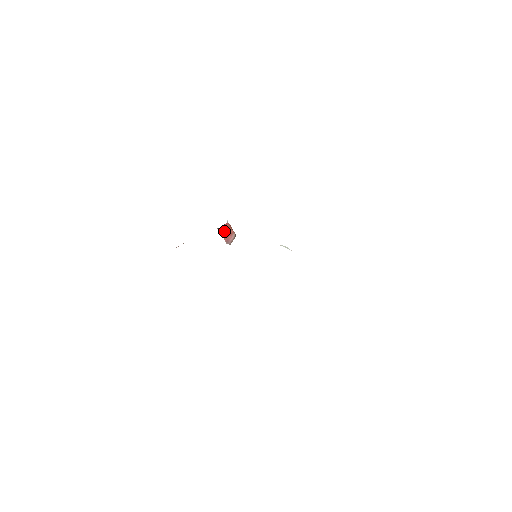
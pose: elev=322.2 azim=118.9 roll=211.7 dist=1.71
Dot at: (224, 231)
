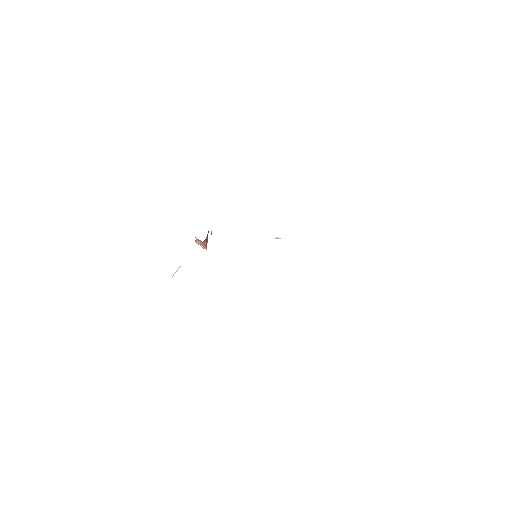
Dot at: occluded
